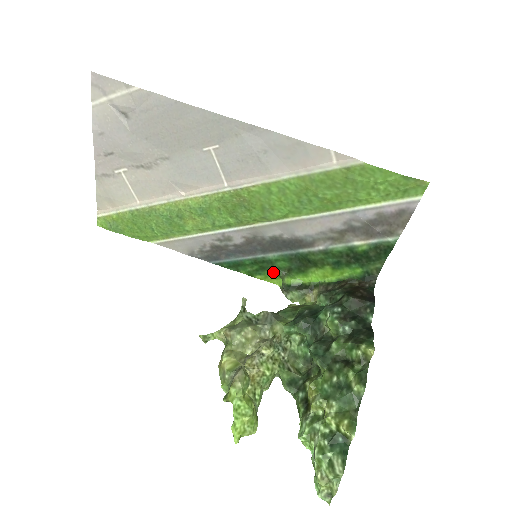
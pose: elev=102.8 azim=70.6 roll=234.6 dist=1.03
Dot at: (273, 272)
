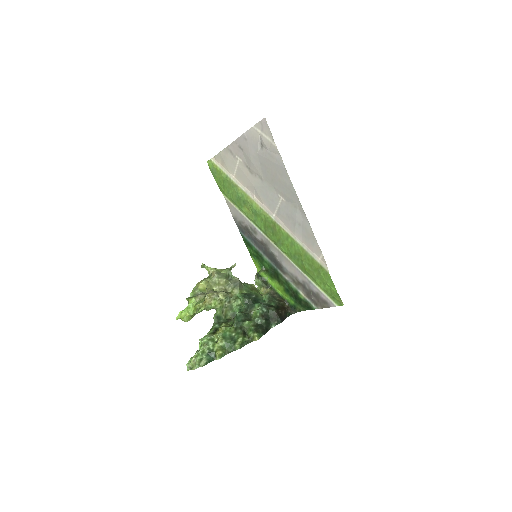
Dot at: (260, 264)
